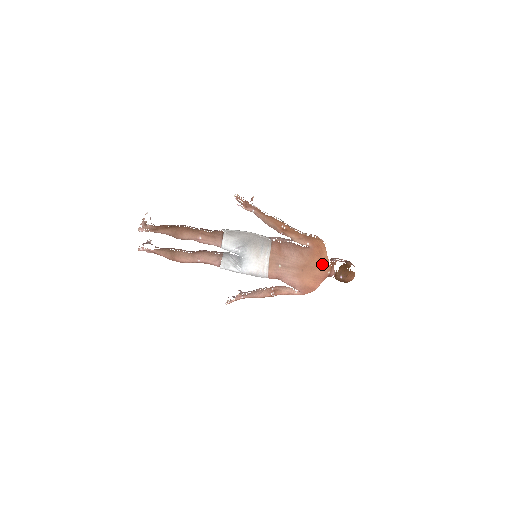
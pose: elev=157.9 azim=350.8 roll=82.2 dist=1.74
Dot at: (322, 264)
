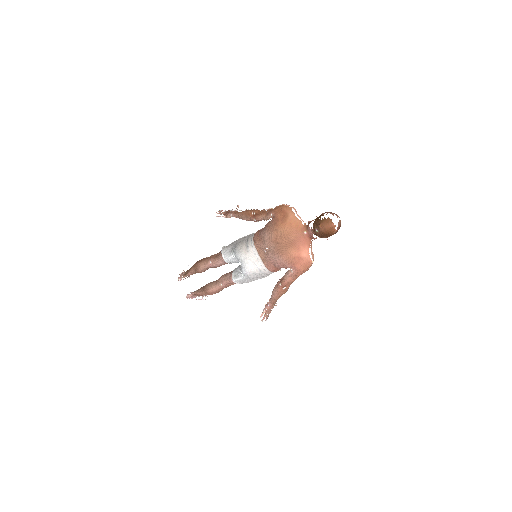
Dot at: (291, 227)
